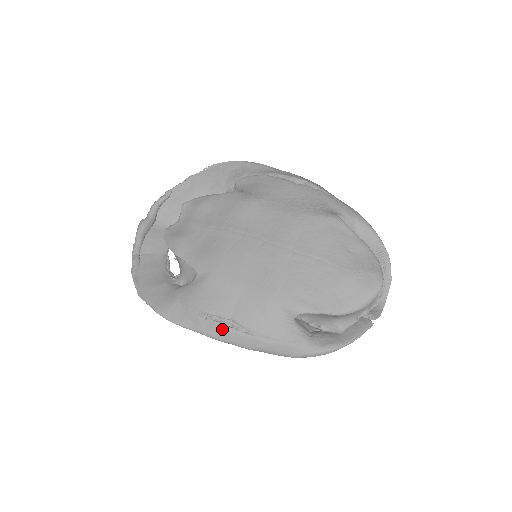
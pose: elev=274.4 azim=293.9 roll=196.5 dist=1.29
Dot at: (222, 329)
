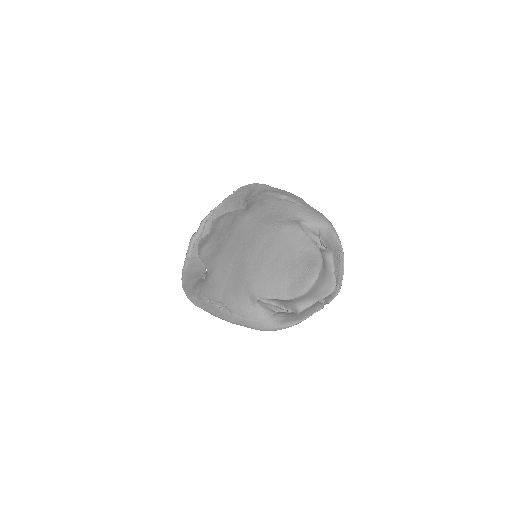
Dot at: (216, 309)
